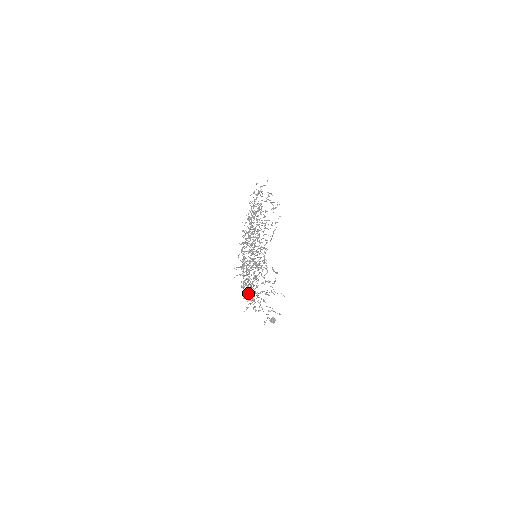
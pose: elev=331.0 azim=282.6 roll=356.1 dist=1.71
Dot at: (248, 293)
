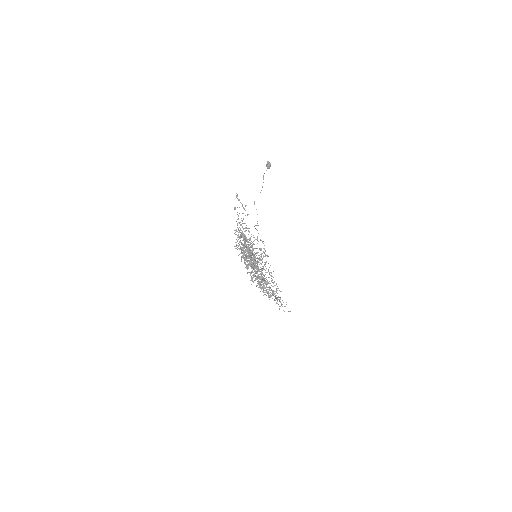
Dot at: (256, 278)
